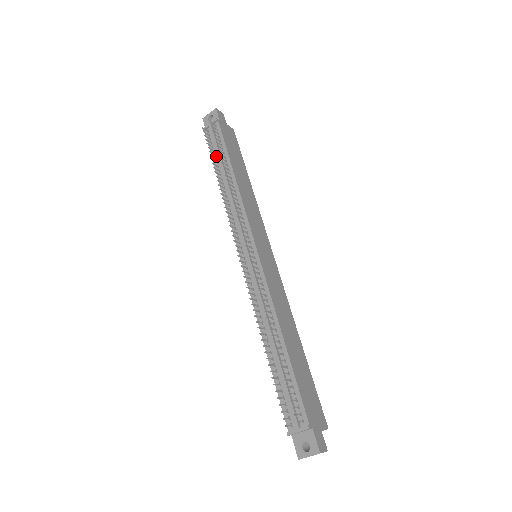
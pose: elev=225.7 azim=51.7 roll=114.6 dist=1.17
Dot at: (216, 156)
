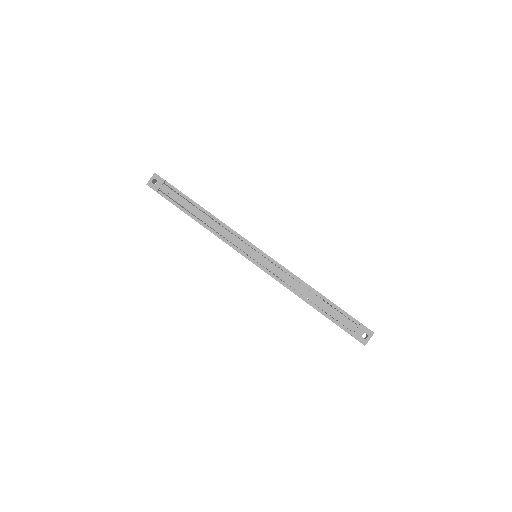
Dot at: (182, 206)
